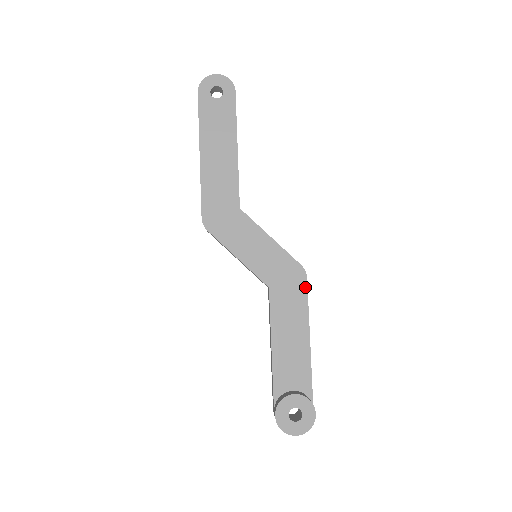
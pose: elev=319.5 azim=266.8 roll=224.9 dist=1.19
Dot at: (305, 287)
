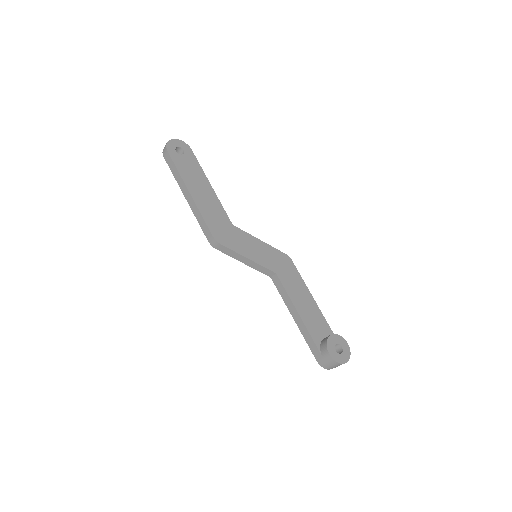
Dot at: (294, 267)
